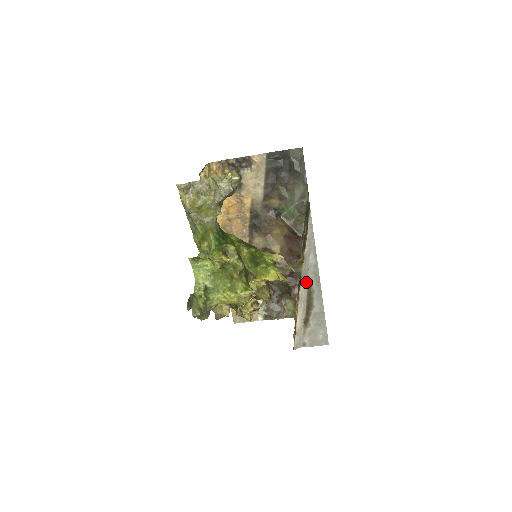
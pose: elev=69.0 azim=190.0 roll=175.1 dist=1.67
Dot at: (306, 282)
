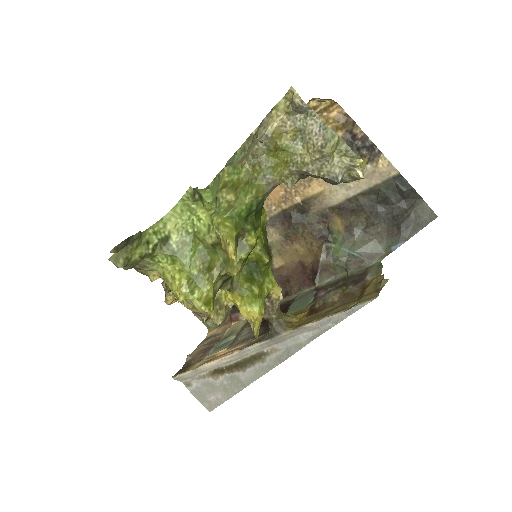
Dot at: (269, 345)
